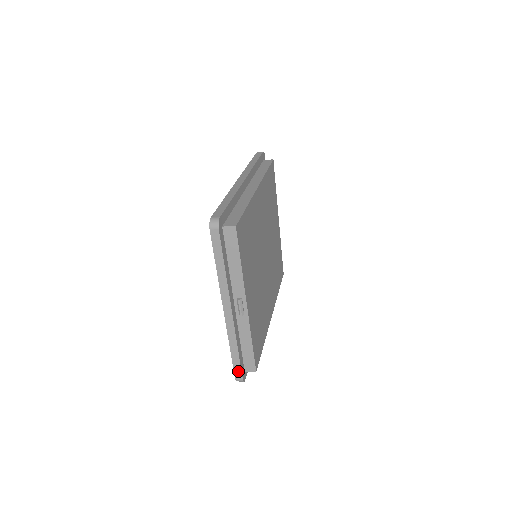
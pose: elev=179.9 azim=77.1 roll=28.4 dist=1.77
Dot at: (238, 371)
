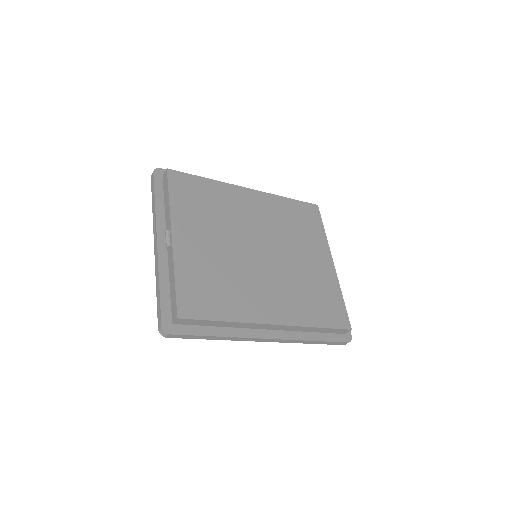
Dot at: (159, 315)
